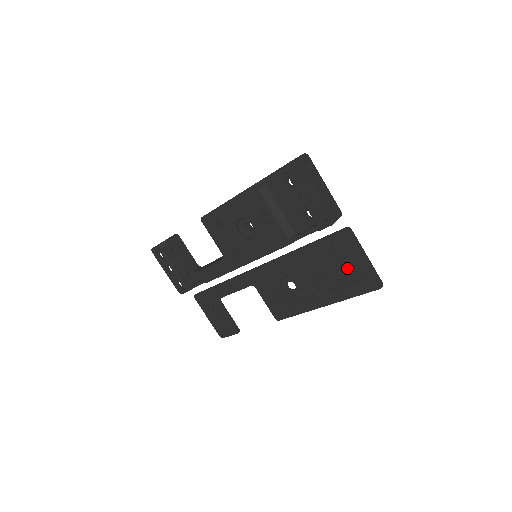
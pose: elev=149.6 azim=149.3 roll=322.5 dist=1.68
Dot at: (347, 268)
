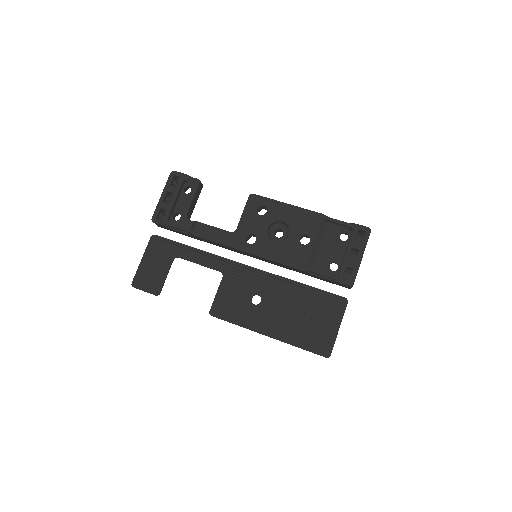
Dot at: (317, 324)
